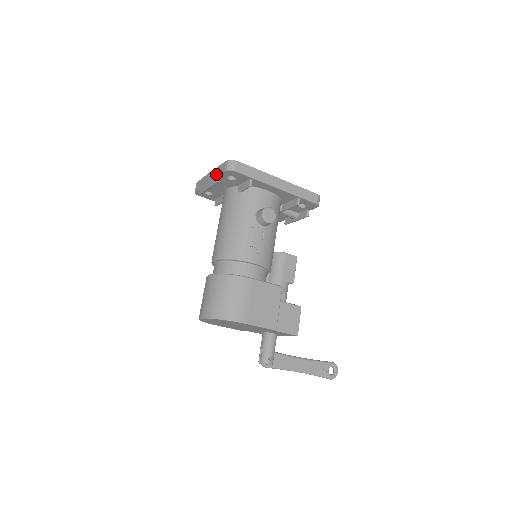
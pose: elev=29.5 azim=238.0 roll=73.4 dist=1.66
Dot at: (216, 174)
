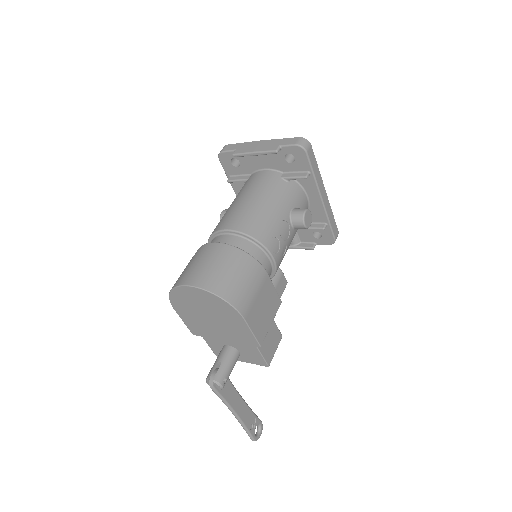
Dot at: (276, 144)
